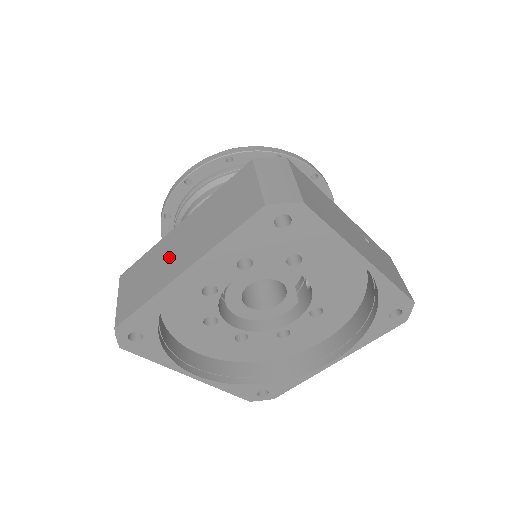
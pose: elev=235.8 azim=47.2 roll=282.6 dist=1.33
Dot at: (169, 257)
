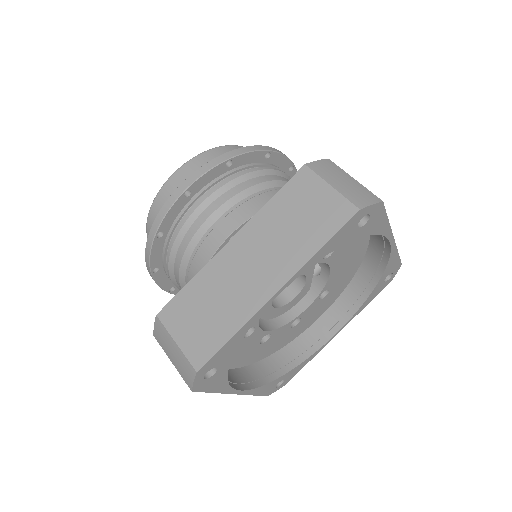
Dot at: (240, 280)
